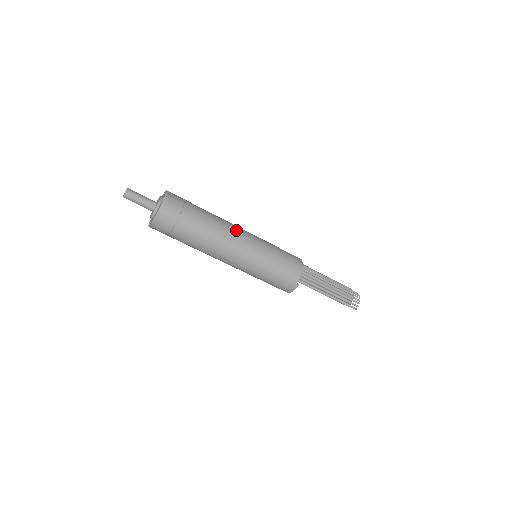
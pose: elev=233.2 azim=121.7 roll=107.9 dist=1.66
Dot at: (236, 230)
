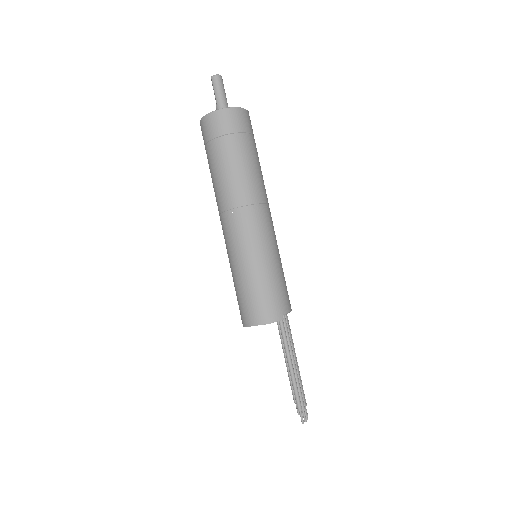
Dot at: occluded
